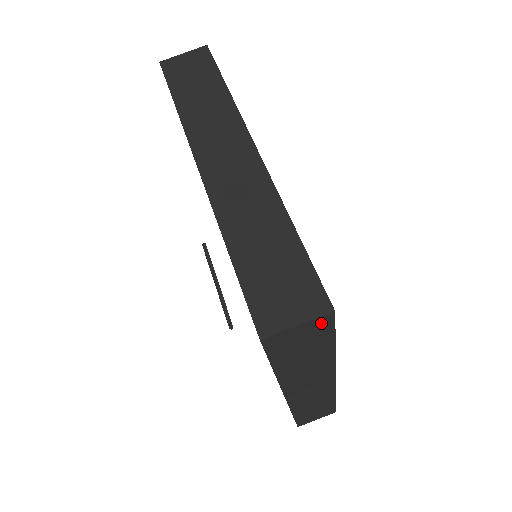
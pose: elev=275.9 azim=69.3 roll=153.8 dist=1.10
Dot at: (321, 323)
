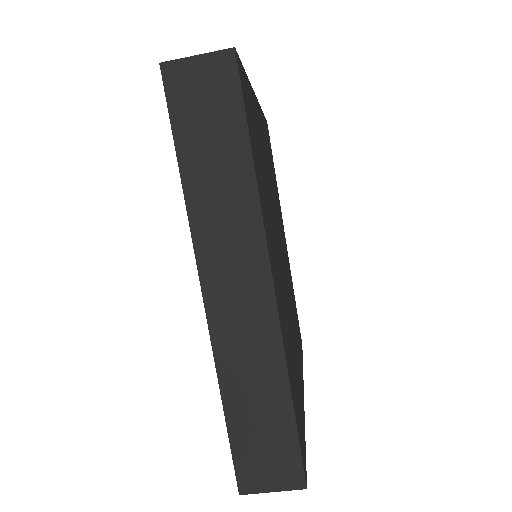
Dot at: occluded
